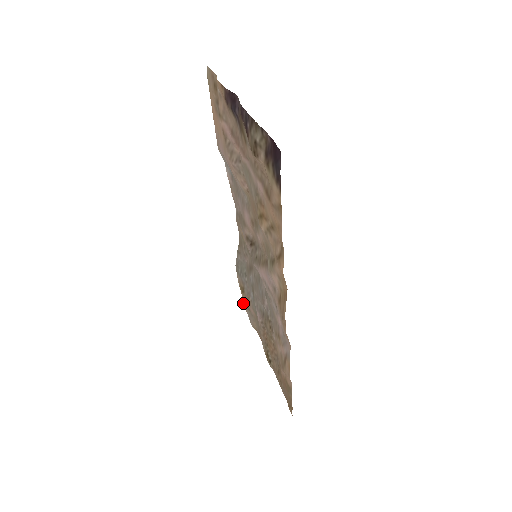
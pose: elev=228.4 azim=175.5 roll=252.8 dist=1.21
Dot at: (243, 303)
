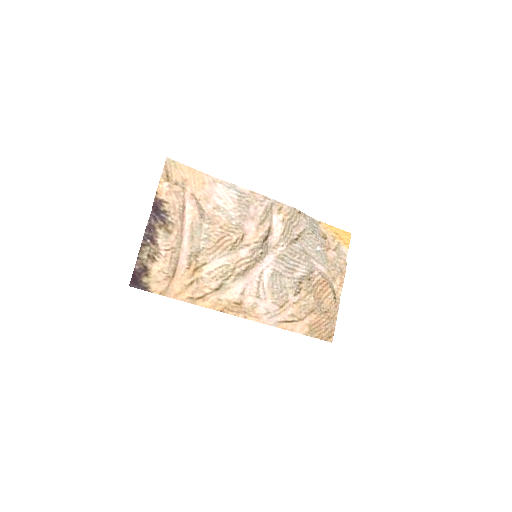
Dot at: (350, 234)
